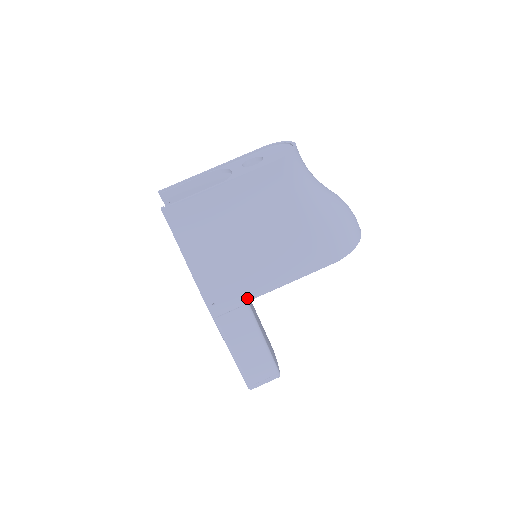
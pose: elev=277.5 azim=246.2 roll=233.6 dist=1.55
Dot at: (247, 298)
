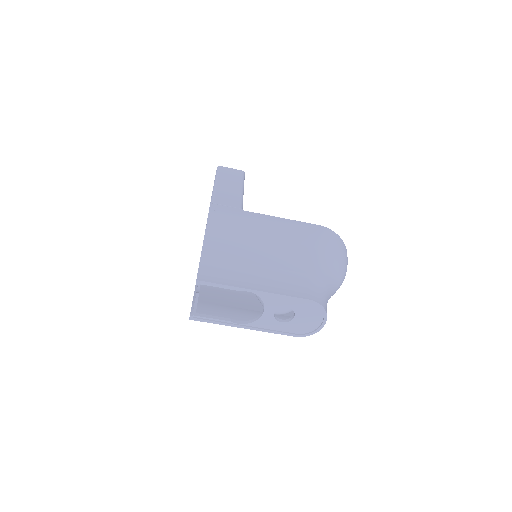
Dot at: occluded
